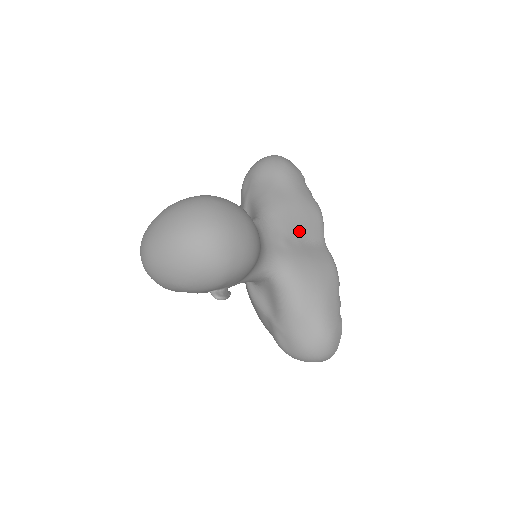
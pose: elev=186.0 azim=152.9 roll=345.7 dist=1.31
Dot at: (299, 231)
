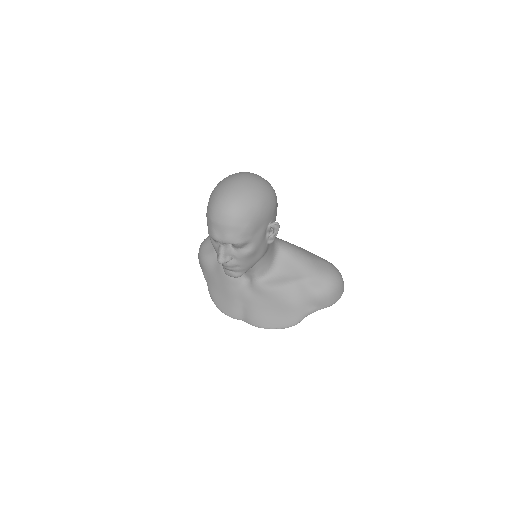
Dot at: occluded
